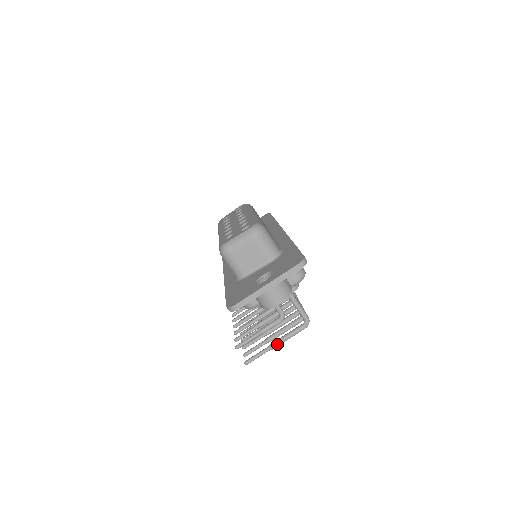
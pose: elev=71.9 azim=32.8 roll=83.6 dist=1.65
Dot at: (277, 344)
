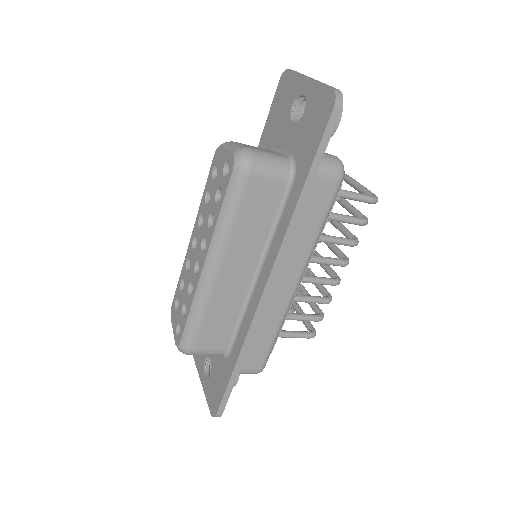
Dot at: (295, 310)
